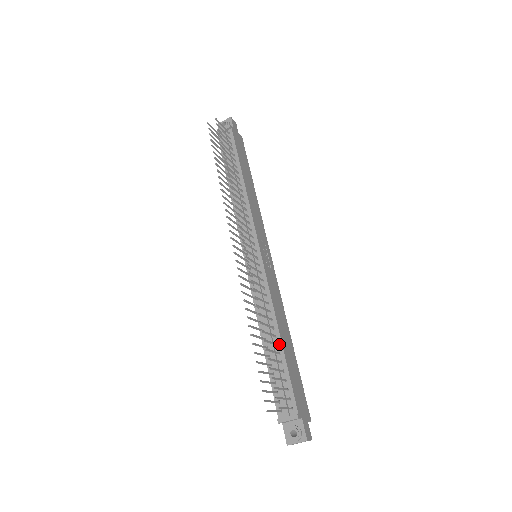
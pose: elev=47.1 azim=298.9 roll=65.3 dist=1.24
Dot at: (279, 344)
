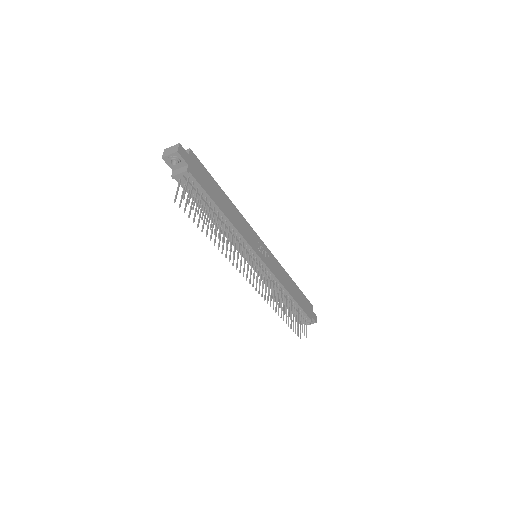
Dot at: (292, 300)
